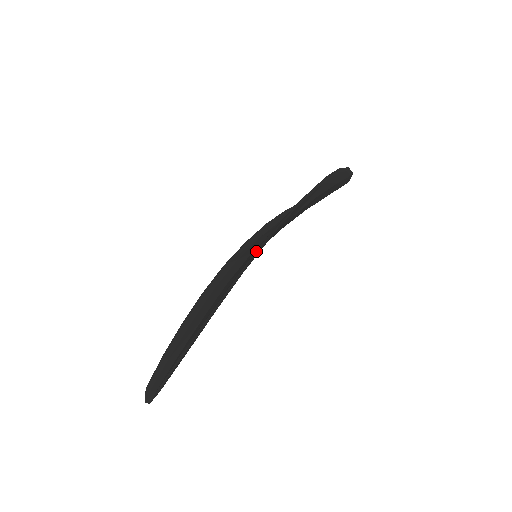
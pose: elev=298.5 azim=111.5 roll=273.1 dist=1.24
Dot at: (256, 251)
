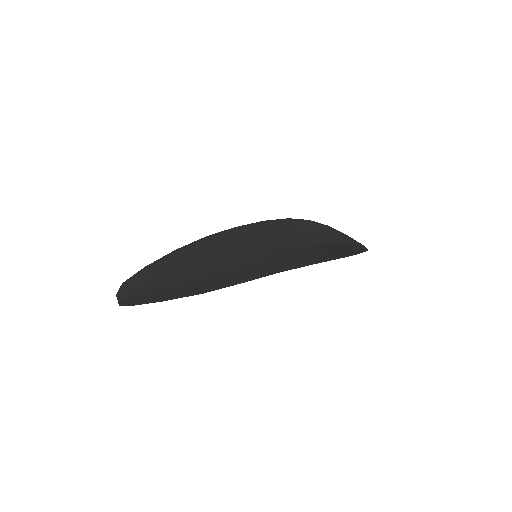
Dot at: (252, 277)
